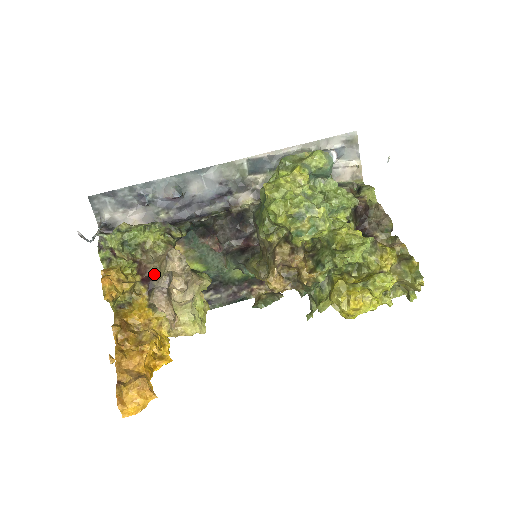
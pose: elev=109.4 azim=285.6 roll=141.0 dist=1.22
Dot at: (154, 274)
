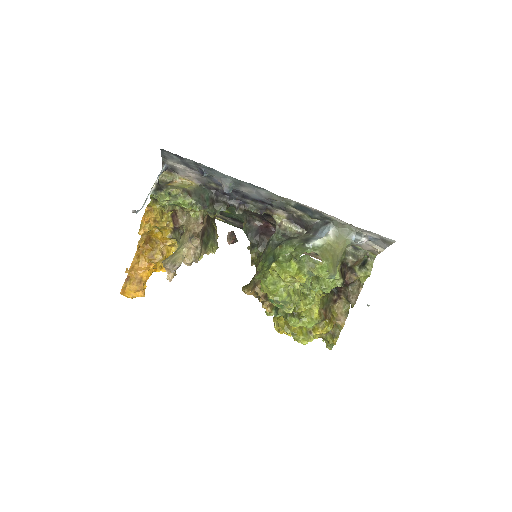
Dot at: (181, 226)
